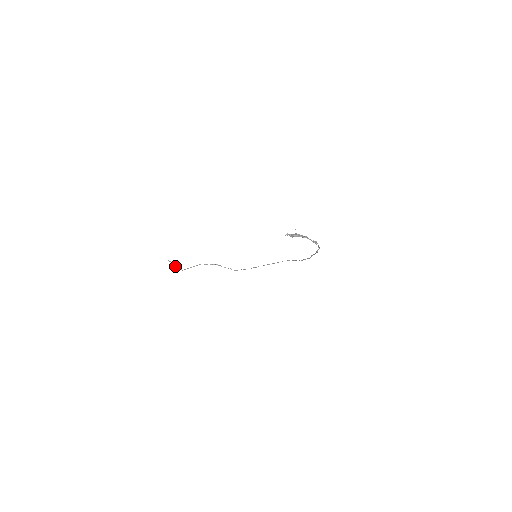
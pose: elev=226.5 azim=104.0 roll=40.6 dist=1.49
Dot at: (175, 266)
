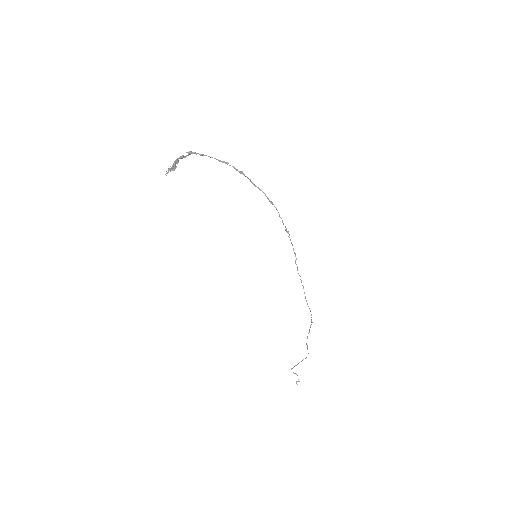
Dot at: (299, 381)
